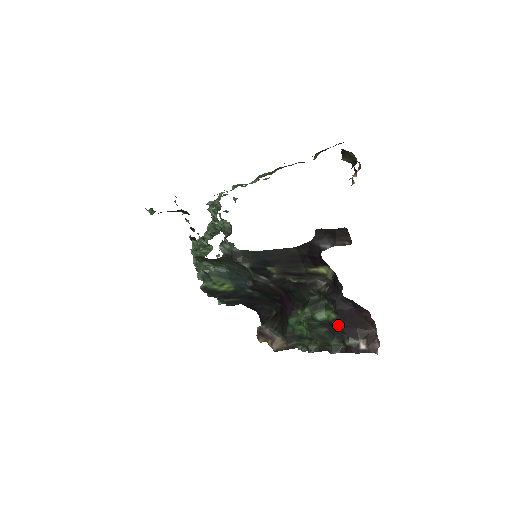
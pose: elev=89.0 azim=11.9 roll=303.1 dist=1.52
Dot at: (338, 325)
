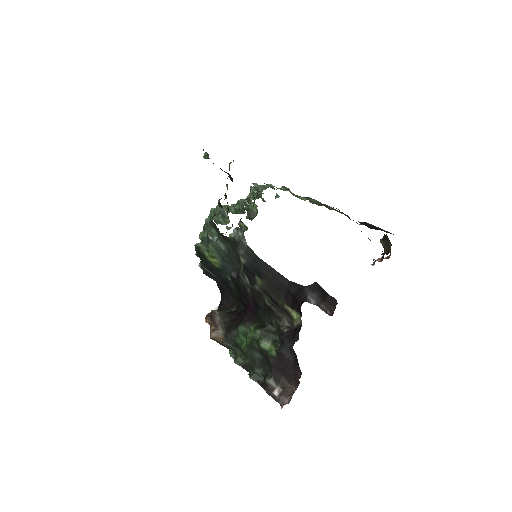
Dot at: (272, 362)
